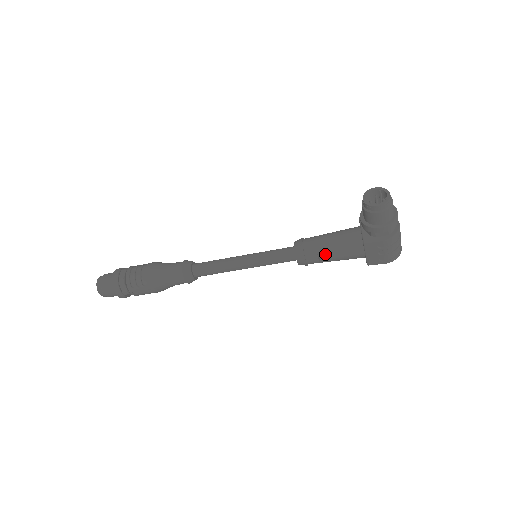
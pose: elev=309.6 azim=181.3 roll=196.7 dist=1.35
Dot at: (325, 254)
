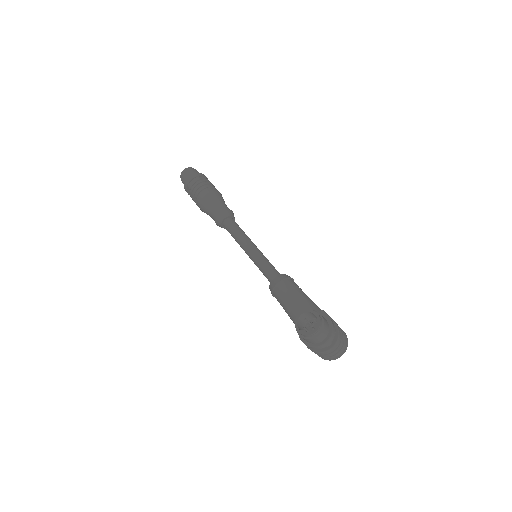
Dot at: (283, 306)
